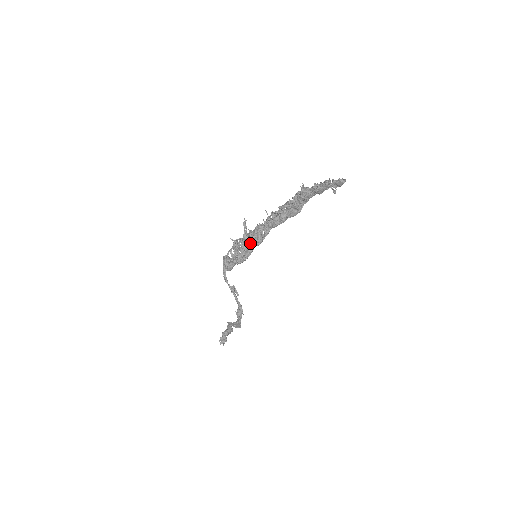
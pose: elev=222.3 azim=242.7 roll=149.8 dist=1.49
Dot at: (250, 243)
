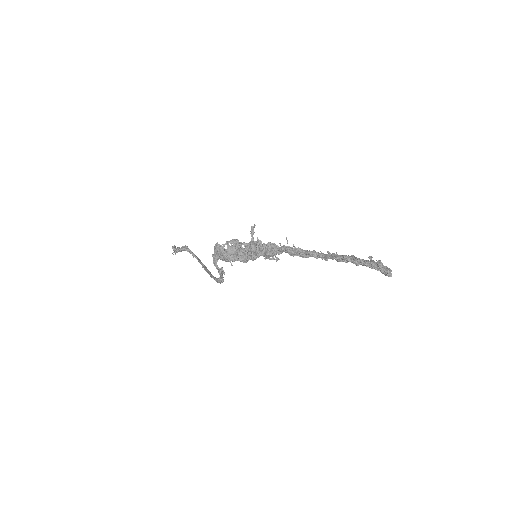
Dot at: (255, 251)
